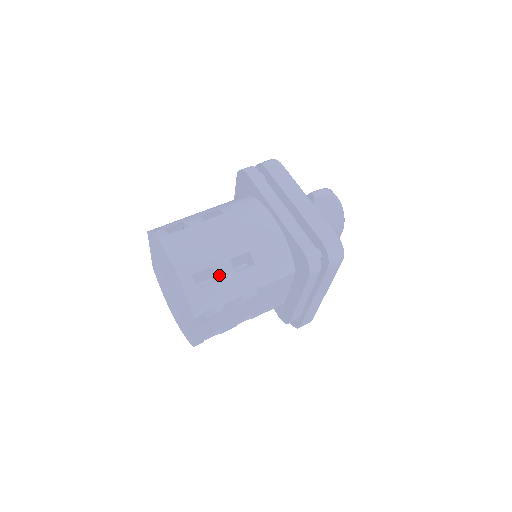
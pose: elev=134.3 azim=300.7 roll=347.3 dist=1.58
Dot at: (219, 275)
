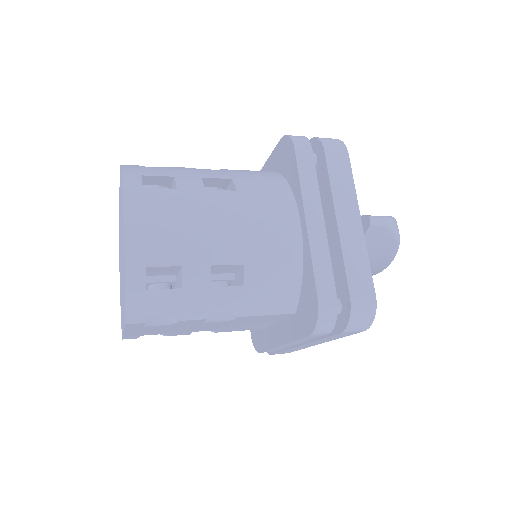
Dot at: (186, 281)
